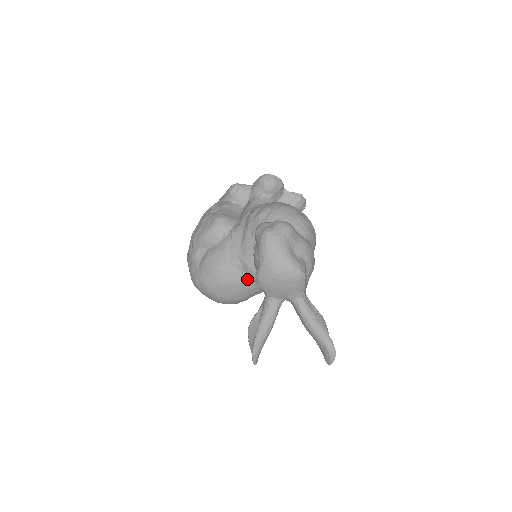
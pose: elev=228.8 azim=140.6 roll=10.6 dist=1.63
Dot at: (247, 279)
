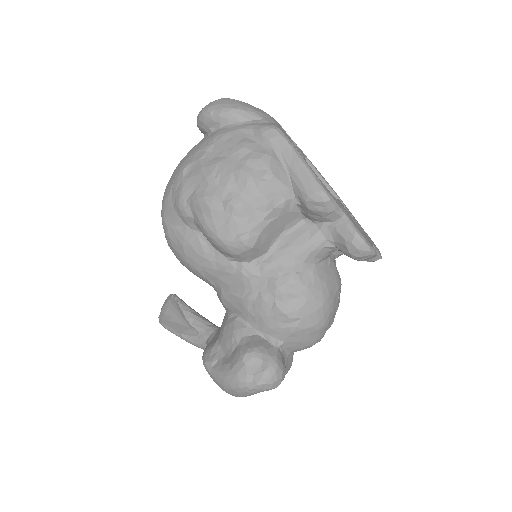
Dot at: occluded
